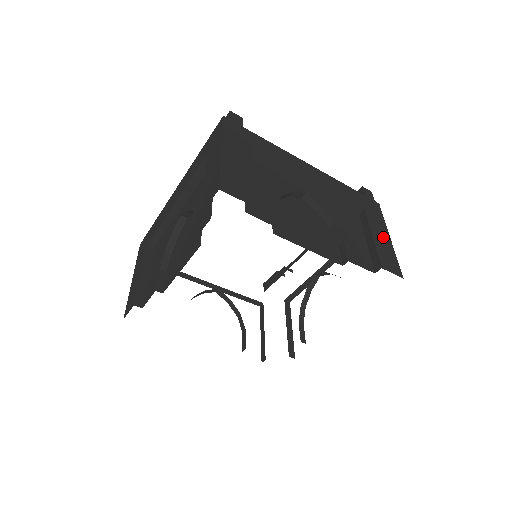
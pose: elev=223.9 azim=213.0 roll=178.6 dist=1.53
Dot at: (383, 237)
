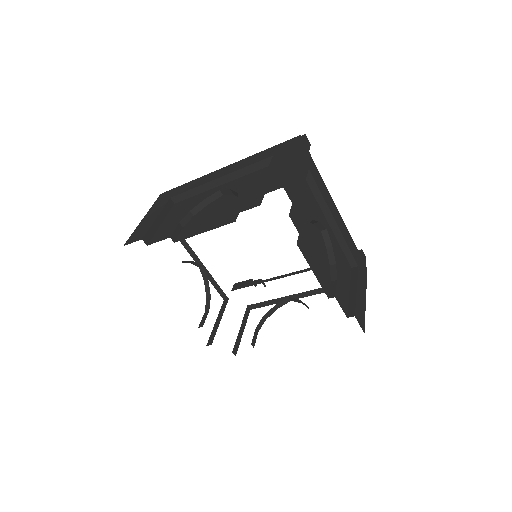
Dot at: (362, 295)
